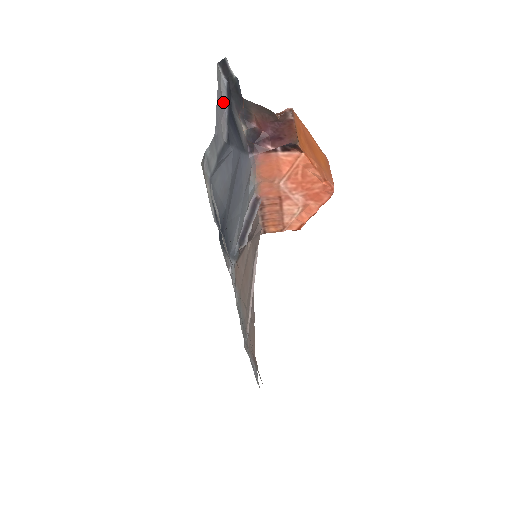
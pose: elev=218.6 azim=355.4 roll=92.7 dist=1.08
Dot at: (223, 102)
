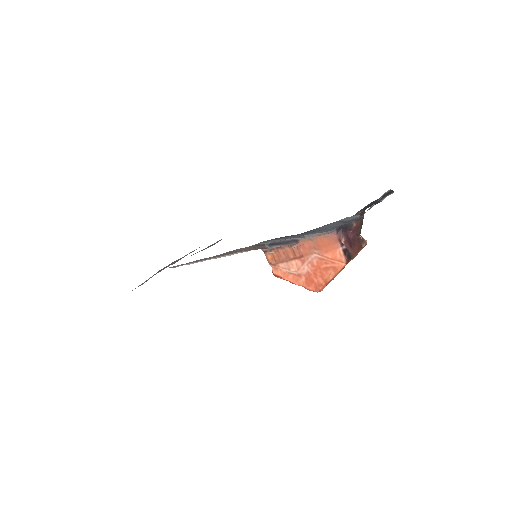
Dot at: occluded
